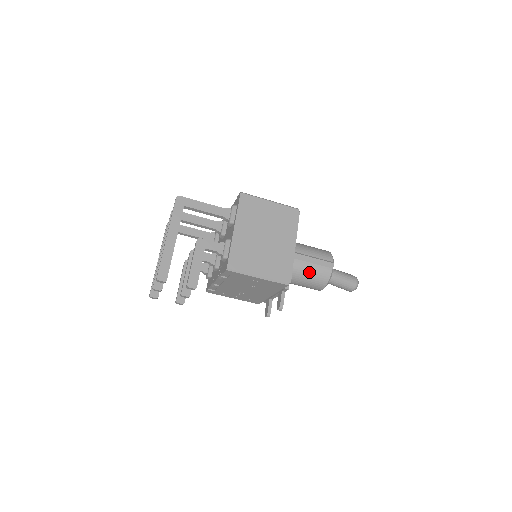
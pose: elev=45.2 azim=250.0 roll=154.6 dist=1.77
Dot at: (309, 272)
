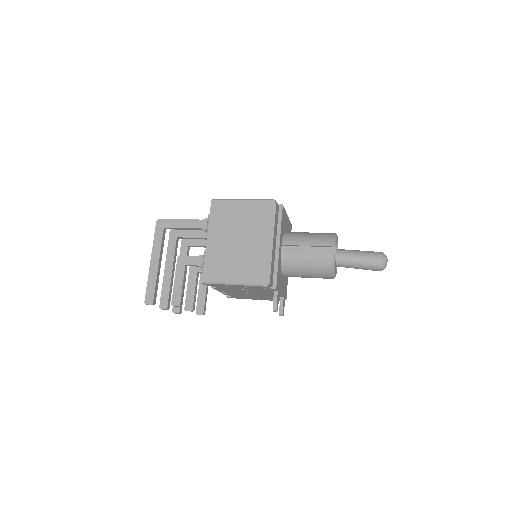
Dot at: (307, 263)
